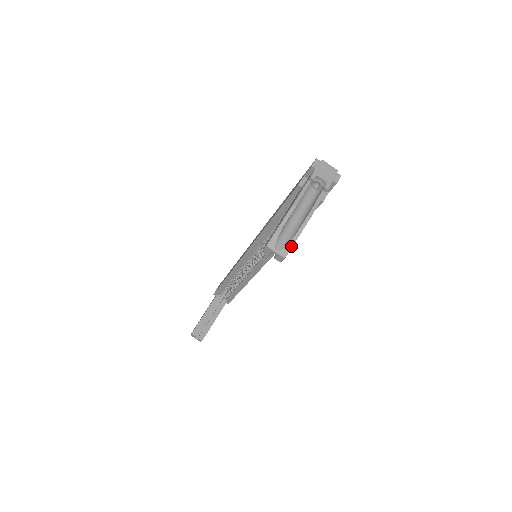
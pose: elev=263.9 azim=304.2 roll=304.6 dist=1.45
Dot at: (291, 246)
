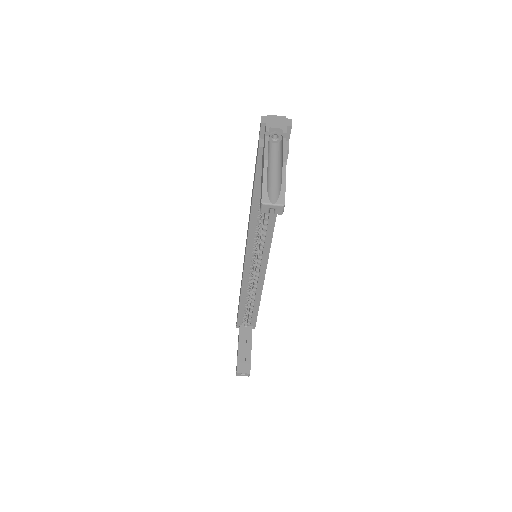
Dot at: (284, 193)
